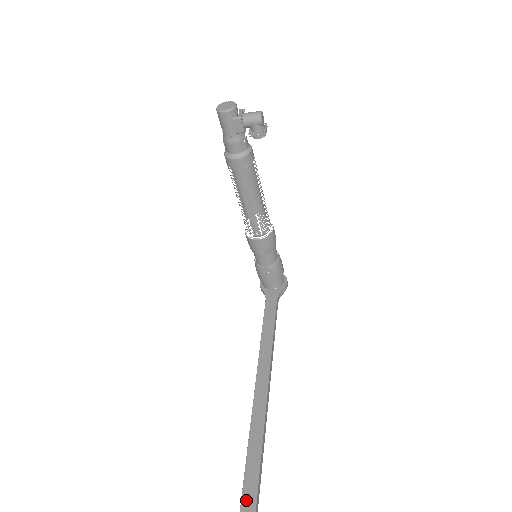
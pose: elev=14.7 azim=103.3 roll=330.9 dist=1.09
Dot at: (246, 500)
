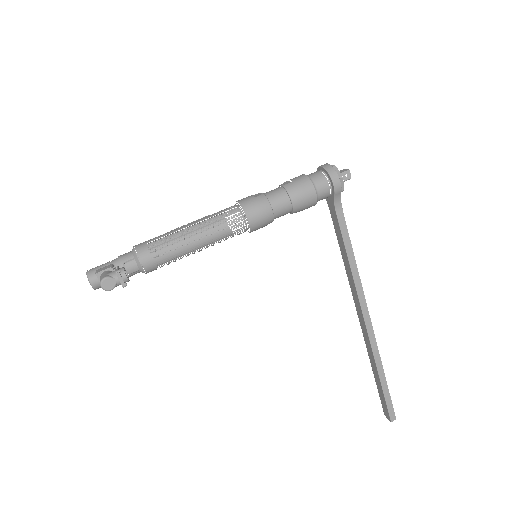
Dot at: (376, 379)
